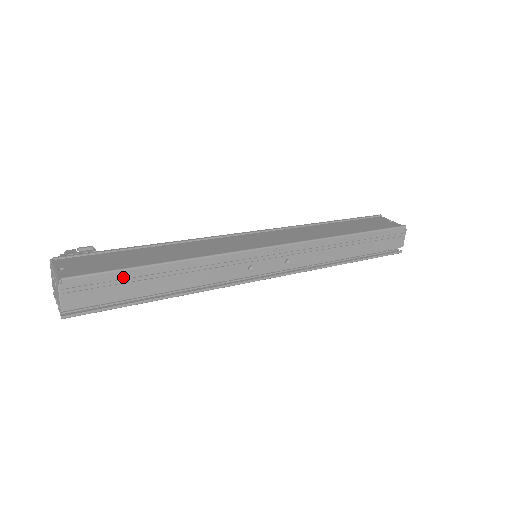
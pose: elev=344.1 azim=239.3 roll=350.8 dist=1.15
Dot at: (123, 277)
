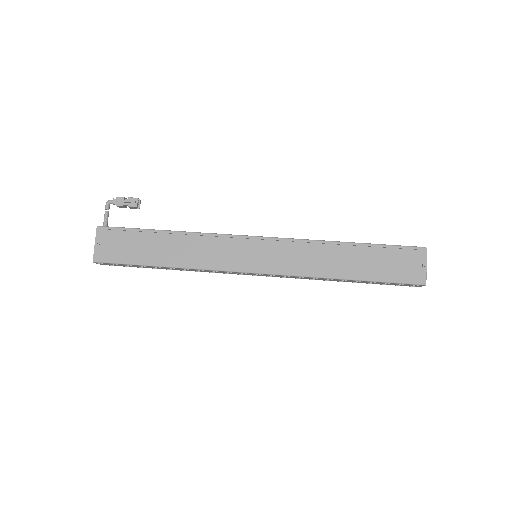
Dot at: (135, 265)
